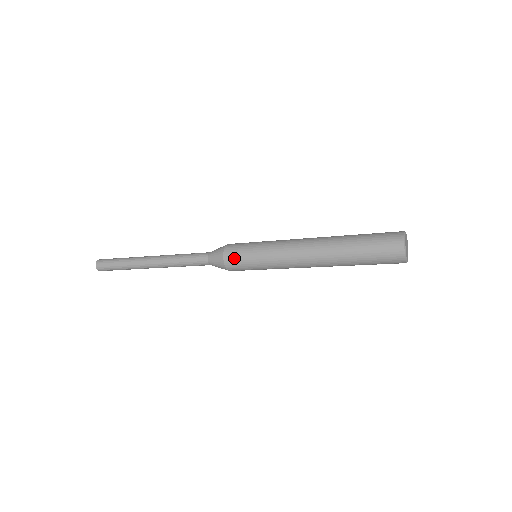
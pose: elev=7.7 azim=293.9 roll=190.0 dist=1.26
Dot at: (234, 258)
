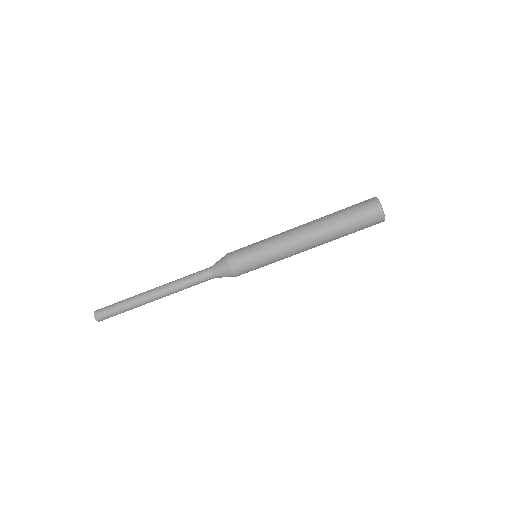
Dot at: (236, 252)
